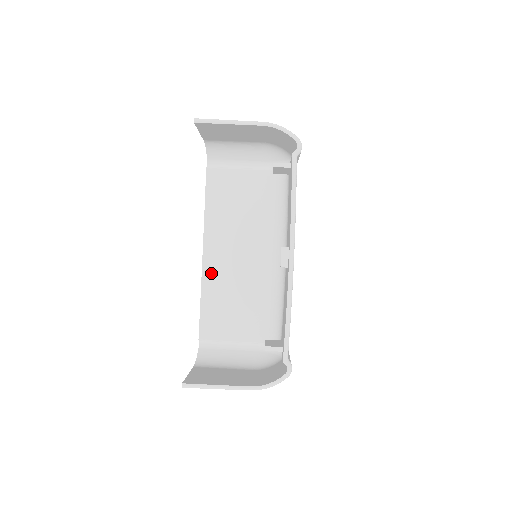
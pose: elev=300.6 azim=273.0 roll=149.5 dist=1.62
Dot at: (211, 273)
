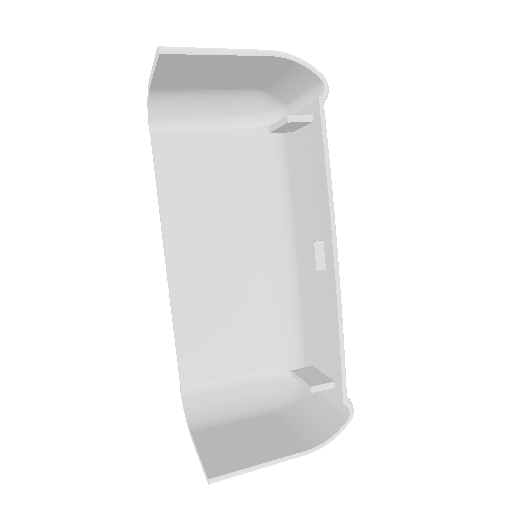
Dot at: (183, 289)
